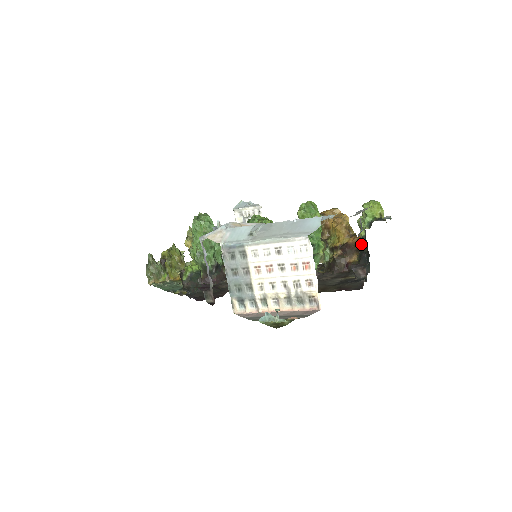
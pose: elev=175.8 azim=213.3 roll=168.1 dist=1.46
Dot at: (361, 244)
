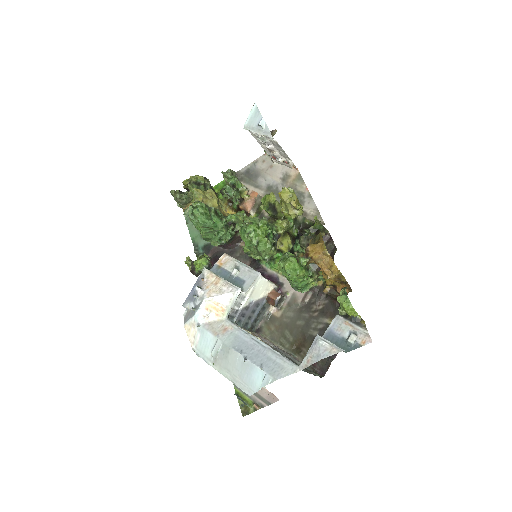
Dot at: occluded
